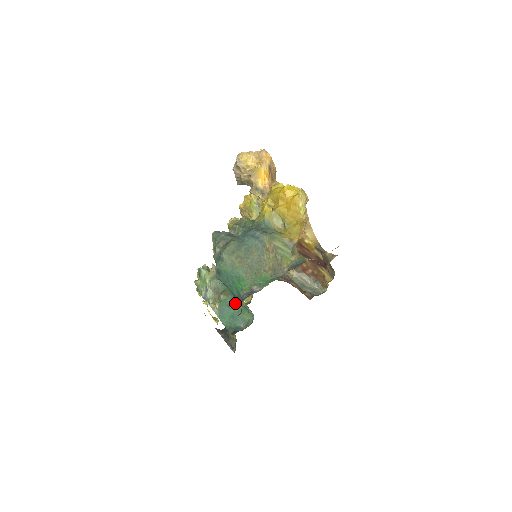
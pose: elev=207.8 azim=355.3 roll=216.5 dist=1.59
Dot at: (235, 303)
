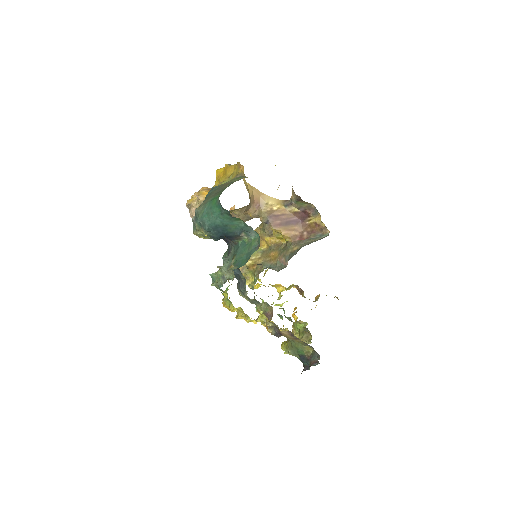
Dot at: (243, 250)
